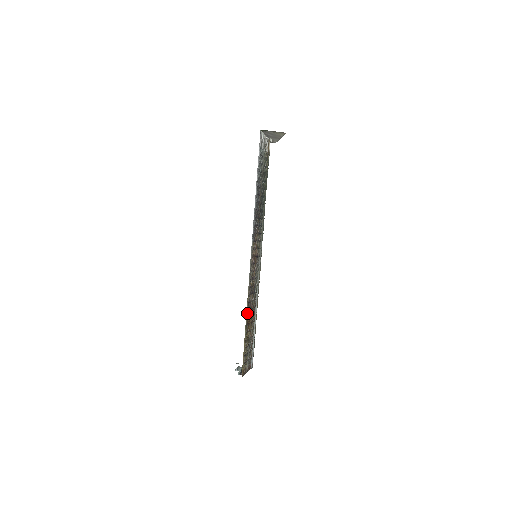
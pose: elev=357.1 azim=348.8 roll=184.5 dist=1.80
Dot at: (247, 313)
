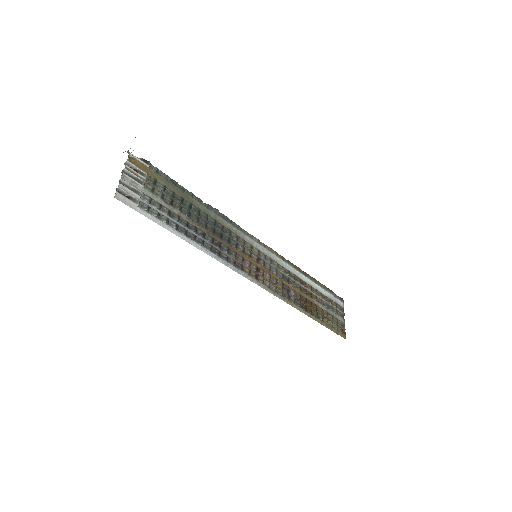
Dot at: (302, 310)
